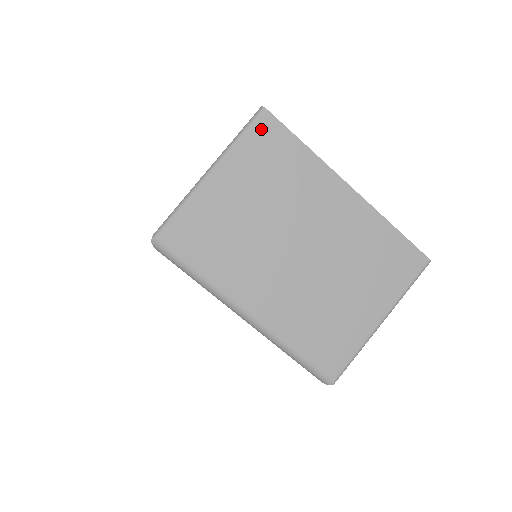
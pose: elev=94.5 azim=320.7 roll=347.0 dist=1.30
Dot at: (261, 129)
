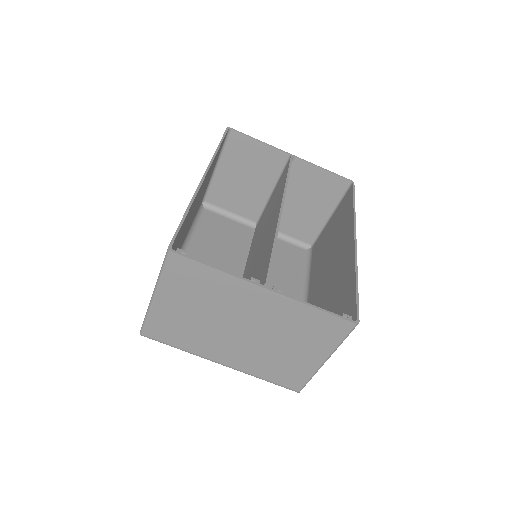
Dot at: (174, 265)
